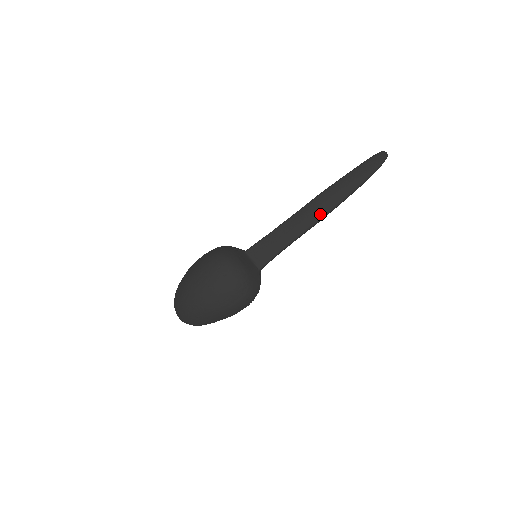
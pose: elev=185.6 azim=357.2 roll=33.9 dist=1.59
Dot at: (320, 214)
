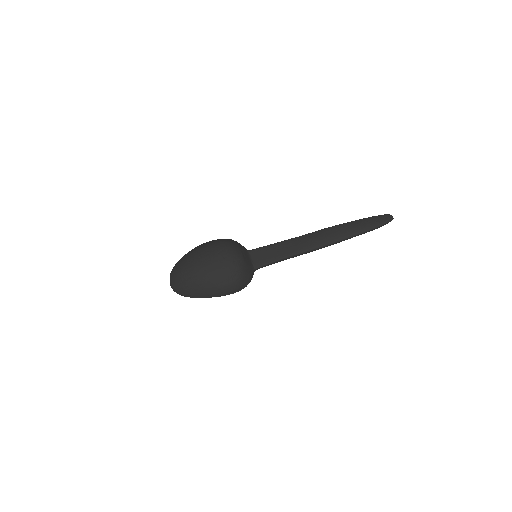
Dot at: (322, 242)
